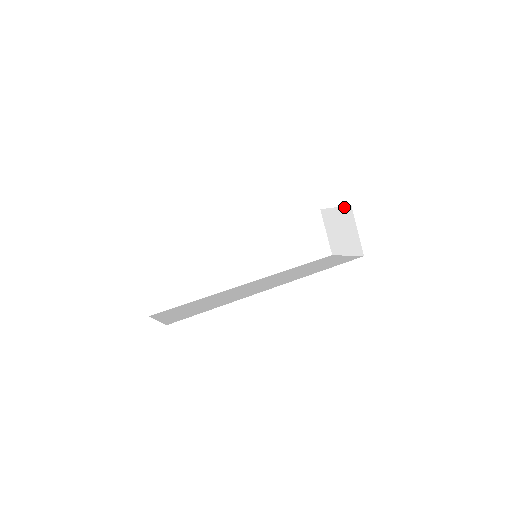
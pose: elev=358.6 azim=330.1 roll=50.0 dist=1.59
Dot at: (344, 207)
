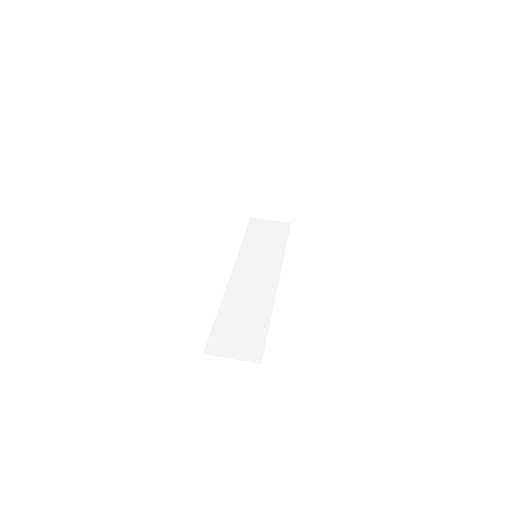
Dot at: (286, 185)
